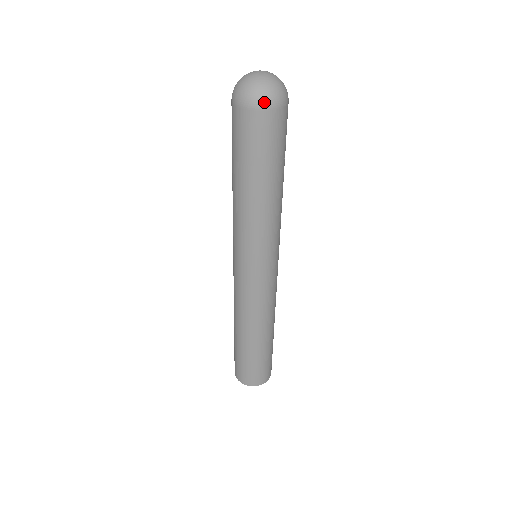
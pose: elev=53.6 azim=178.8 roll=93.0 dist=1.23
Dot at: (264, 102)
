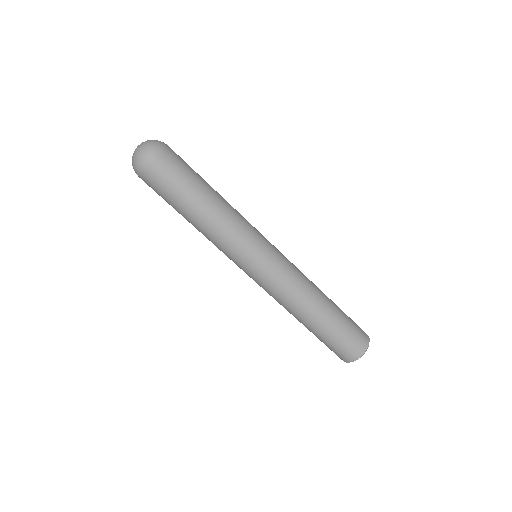
Dot at: (144, 162)
